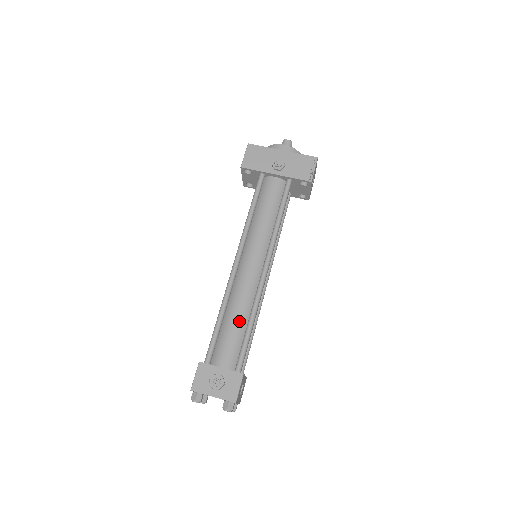
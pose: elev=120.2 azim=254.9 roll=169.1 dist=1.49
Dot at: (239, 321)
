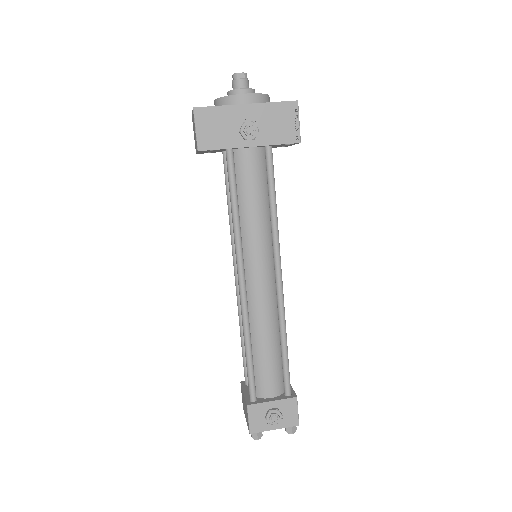
Dot at: (271, 346)
